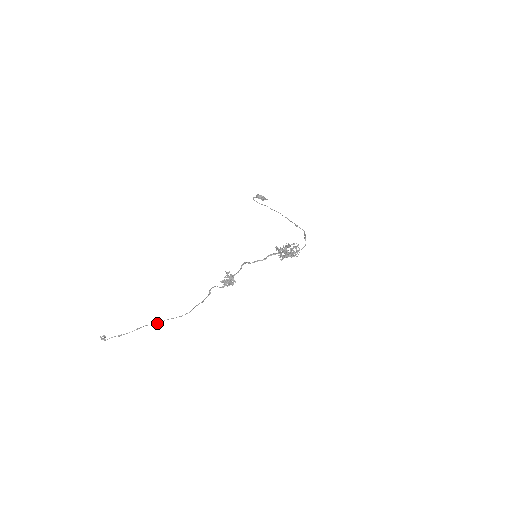
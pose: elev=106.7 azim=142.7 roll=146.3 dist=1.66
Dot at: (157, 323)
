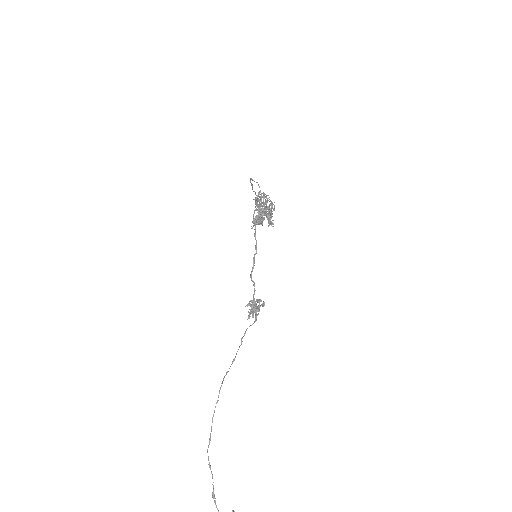
Dot at: (210, 437)
